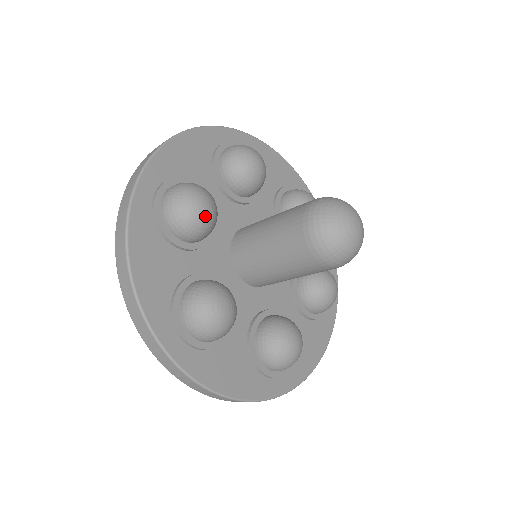
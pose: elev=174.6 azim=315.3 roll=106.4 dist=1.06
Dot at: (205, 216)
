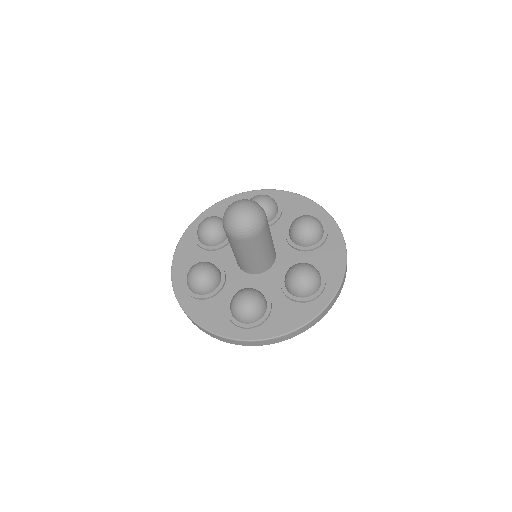
Dot at: (208, 229)
